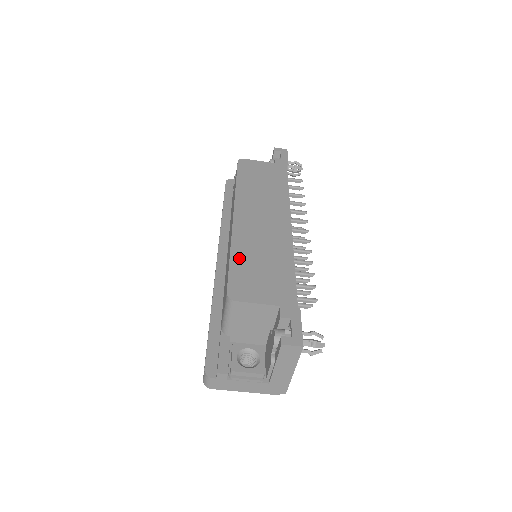
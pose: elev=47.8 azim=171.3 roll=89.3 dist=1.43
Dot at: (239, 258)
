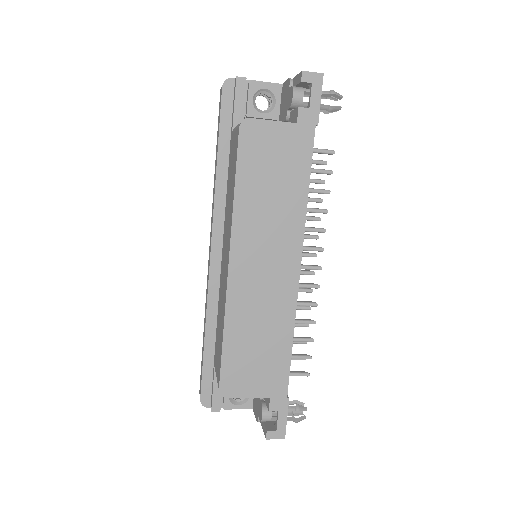
Dot at: (233, 340)
